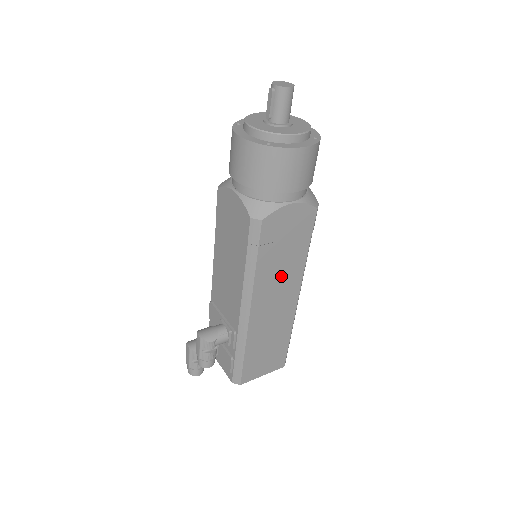
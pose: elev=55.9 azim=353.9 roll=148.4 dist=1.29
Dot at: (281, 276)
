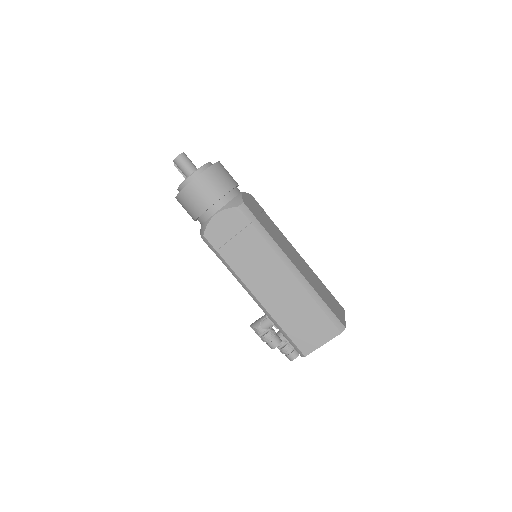
Dot at: (256, 262)
